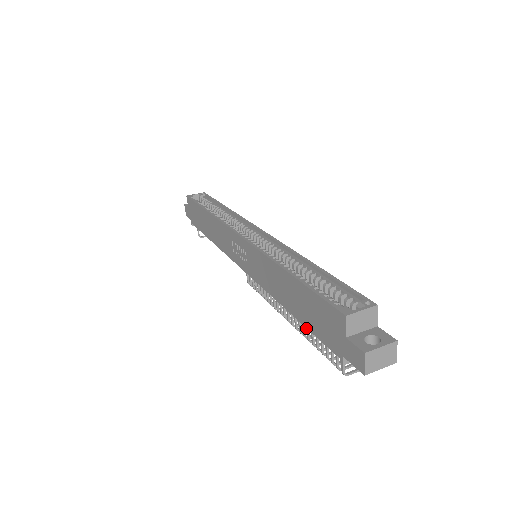
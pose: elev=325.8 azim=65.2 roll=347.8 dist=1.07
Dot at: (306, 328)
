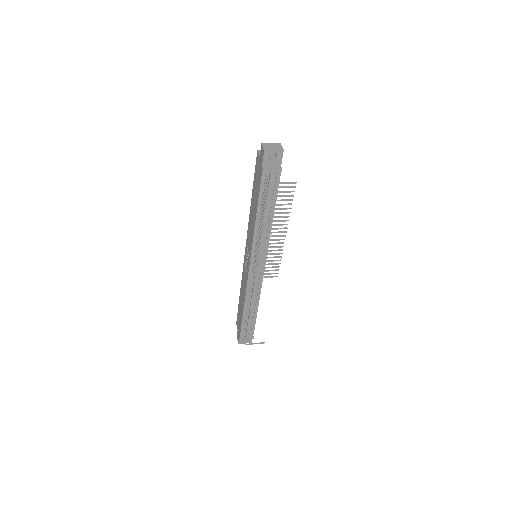
Dot at: (269, 225)
